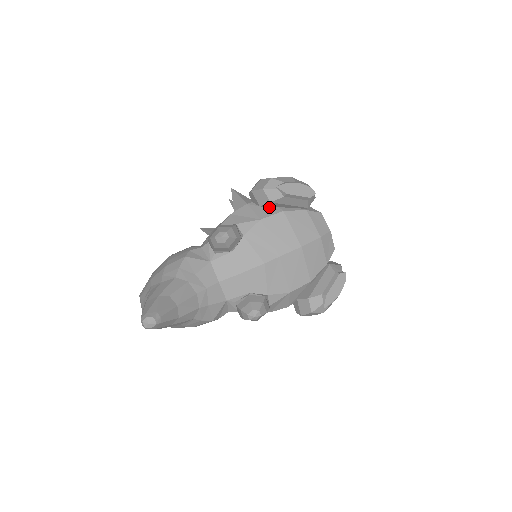
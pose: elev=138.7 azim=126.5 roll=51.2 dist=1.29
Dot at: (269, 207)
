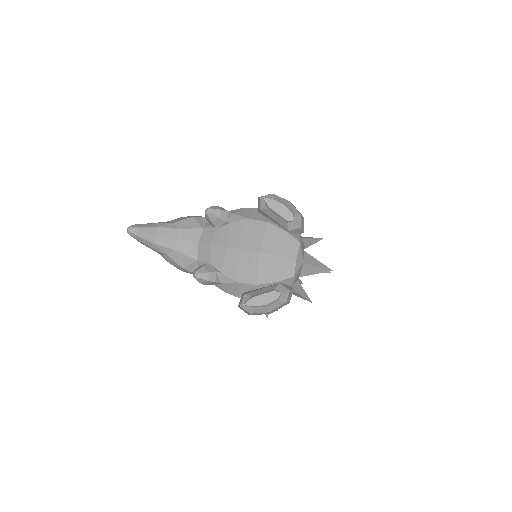
Dot at: (264, 216)
